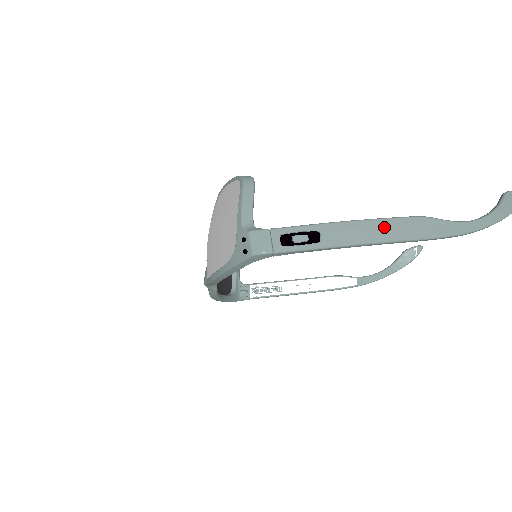
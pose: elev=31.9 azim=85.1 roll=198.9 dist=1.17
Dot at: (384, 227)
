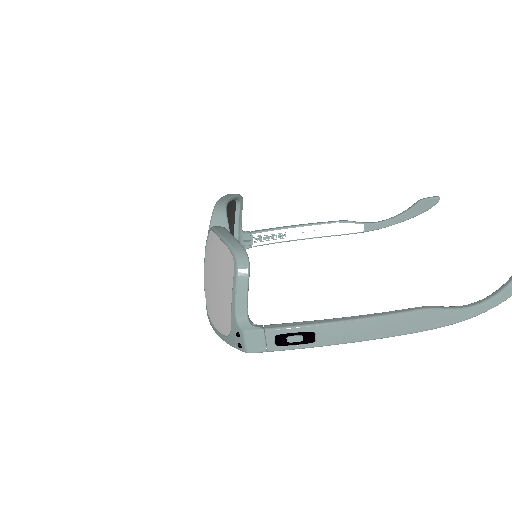
Dot at: (383, 325)
